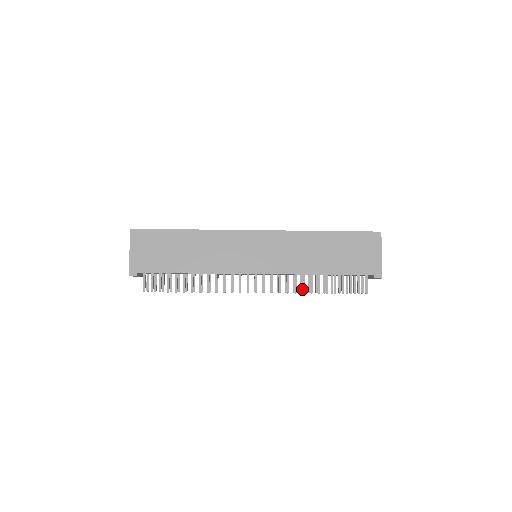
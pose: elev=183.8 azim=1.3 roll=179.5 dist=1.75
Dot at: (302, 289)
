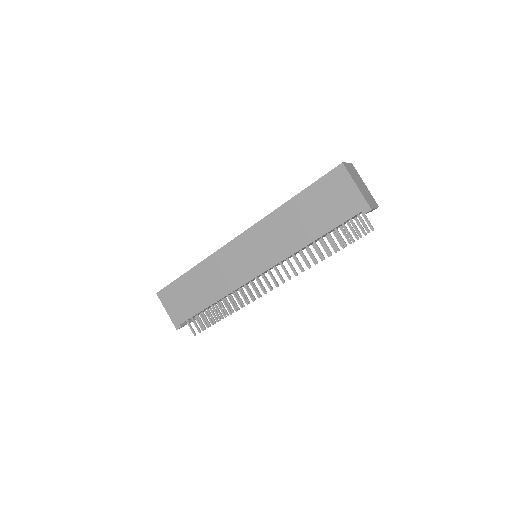
Dot at: occluded
